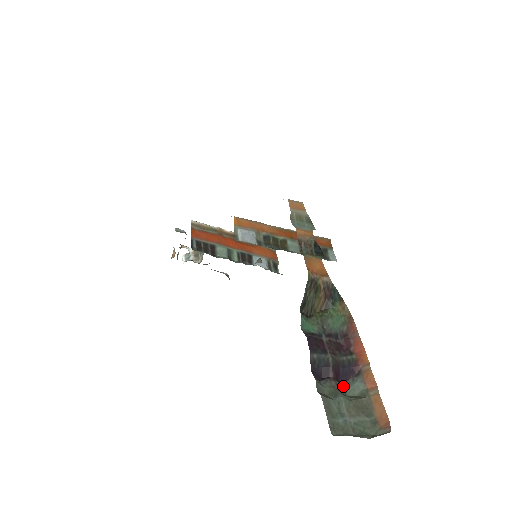
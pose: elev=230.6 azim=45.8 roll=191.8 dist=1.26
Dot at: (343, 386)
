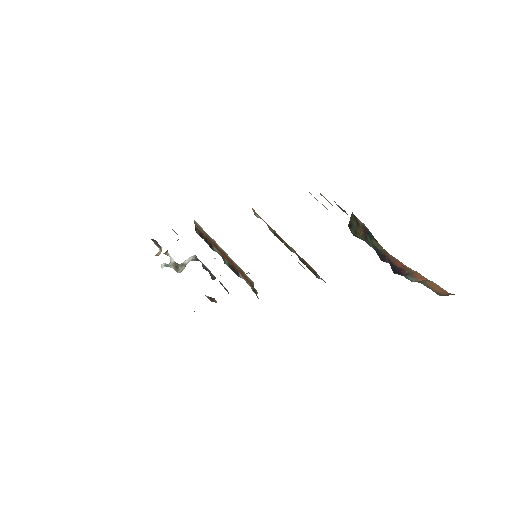
Dot at: occluded
